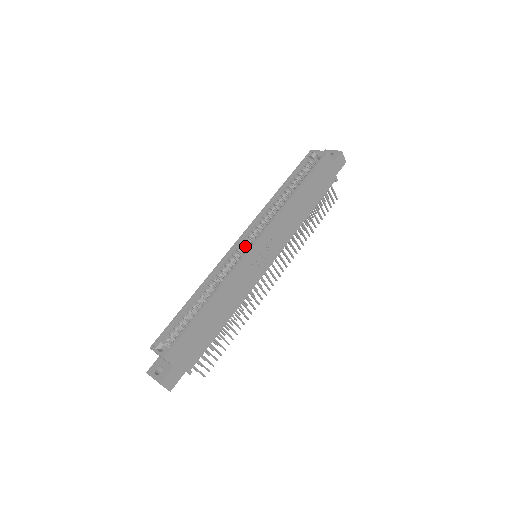
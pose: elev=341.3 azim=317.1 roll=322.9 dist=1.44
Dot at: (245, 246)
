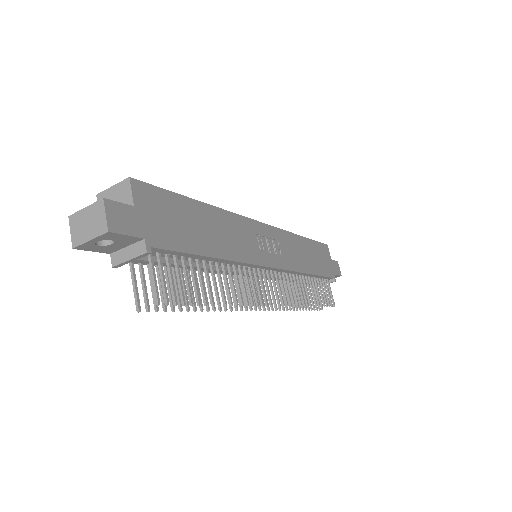
Dot at: occluded
